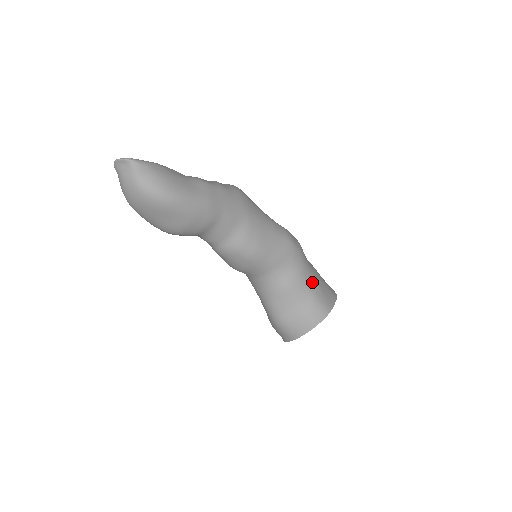
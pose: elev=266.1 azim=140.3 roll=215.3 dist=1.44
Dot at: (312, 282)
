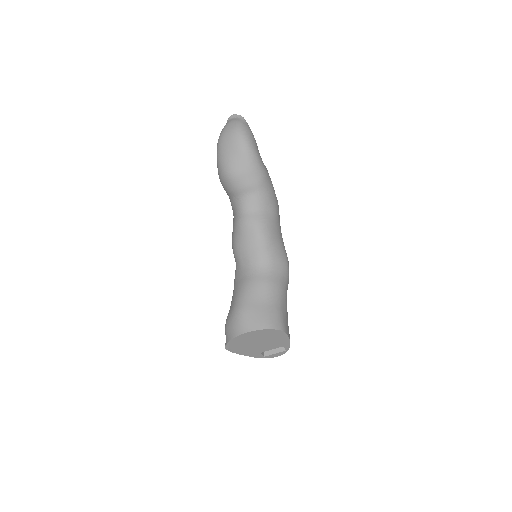
Dot at: (284, 302)
